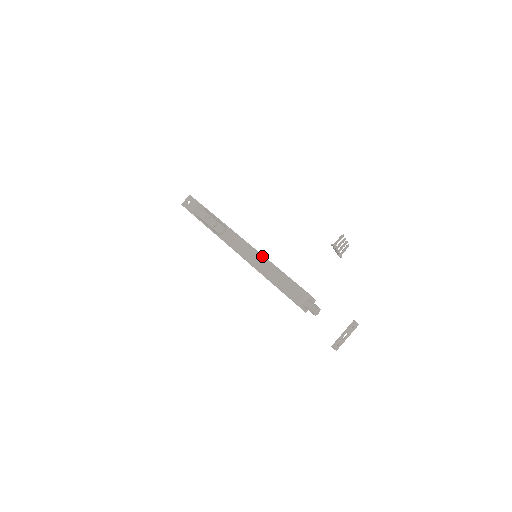
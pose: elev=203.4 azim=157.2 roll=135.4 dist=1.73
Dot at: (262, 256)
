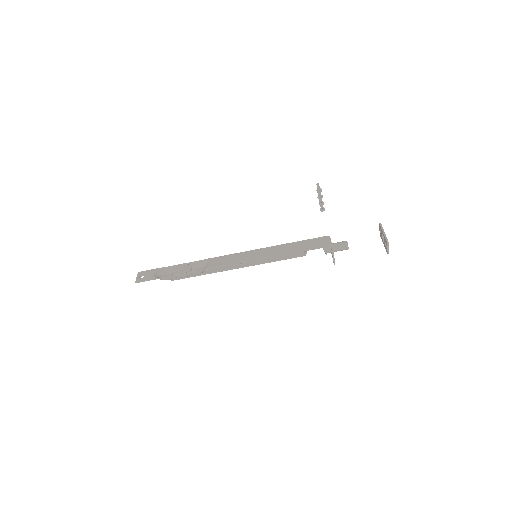
Dot at: (263, 248)
